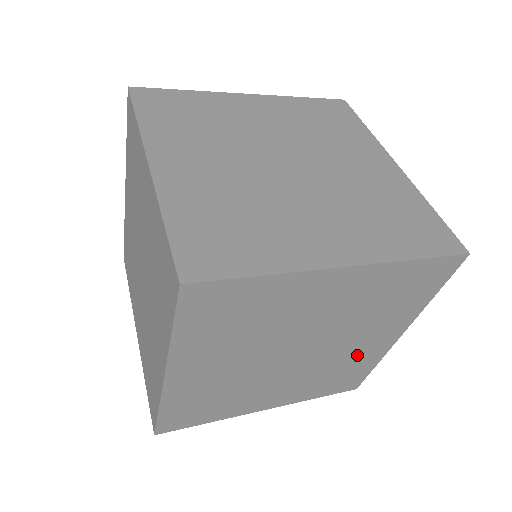
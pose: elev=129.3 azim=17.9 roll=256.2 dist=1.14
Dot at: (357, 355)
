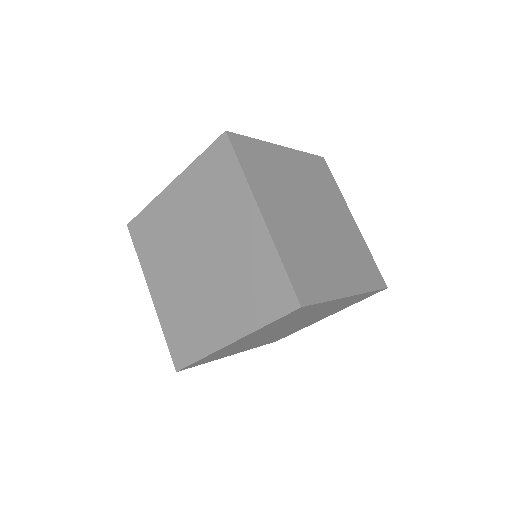
Dot at: (247, 251)
